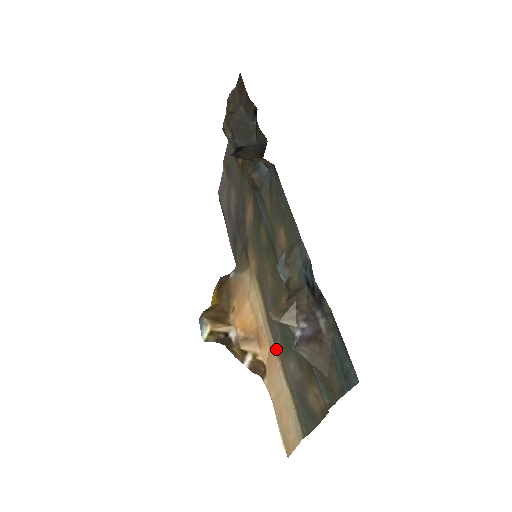
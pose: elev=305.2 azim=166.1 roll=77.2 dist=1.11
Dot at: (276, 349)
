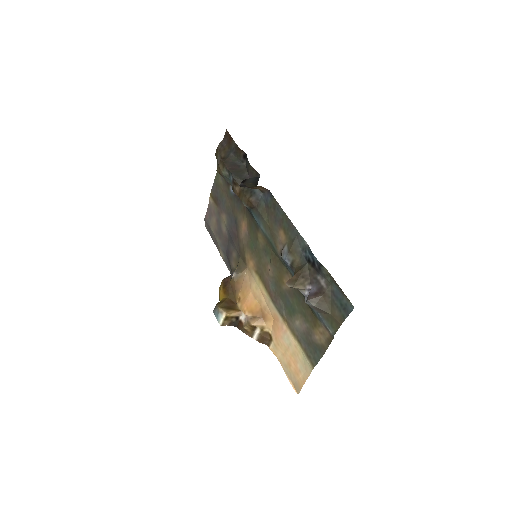
Dot at: (282, 317)
